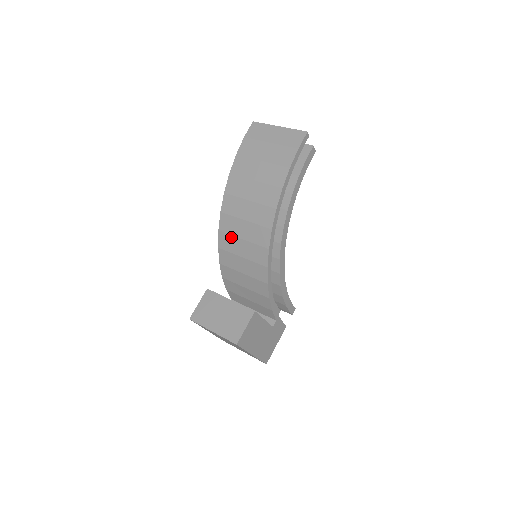
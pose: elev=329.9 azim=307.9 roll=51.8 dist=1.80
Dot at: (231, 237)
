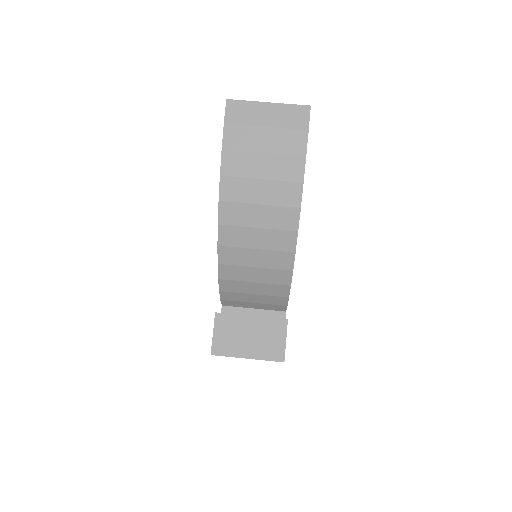
Dot at: (238, 250)
